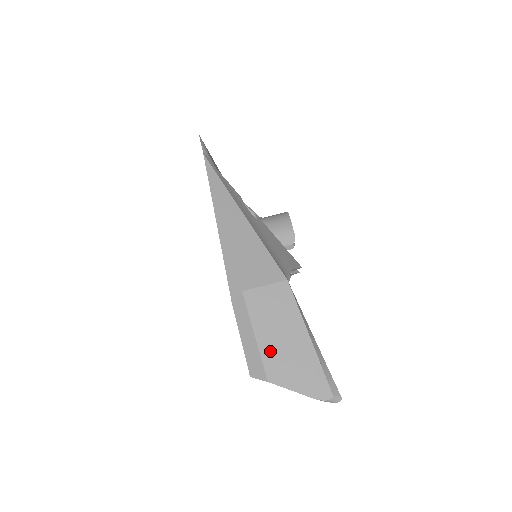
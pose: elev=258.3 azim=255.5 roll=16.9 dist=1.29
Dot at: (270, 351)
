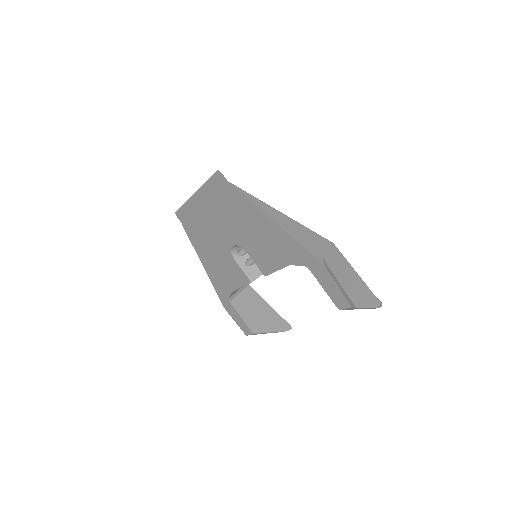
Dot at: (348, 289)
